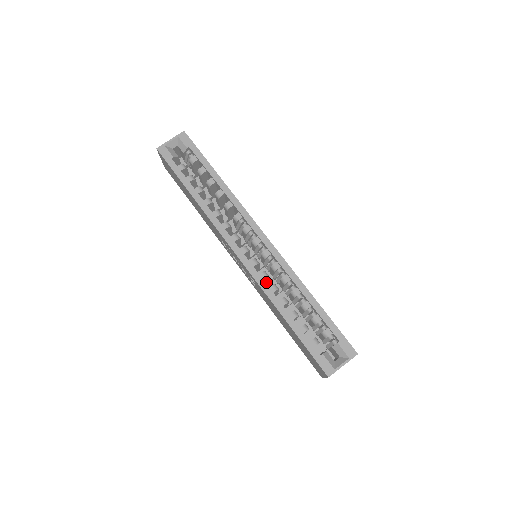
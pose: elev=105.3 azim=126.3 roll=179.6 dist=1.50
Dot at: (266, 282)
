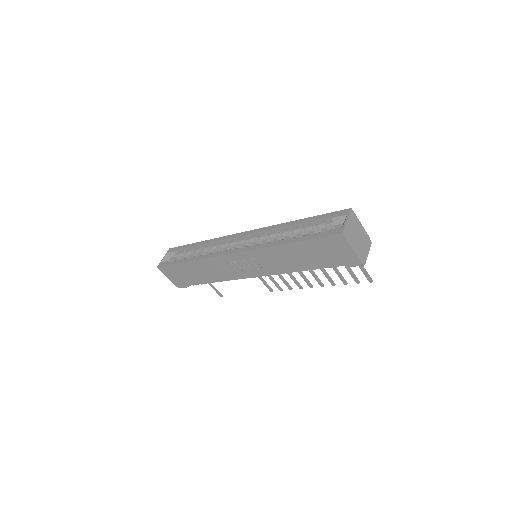
Dot at: occluded
